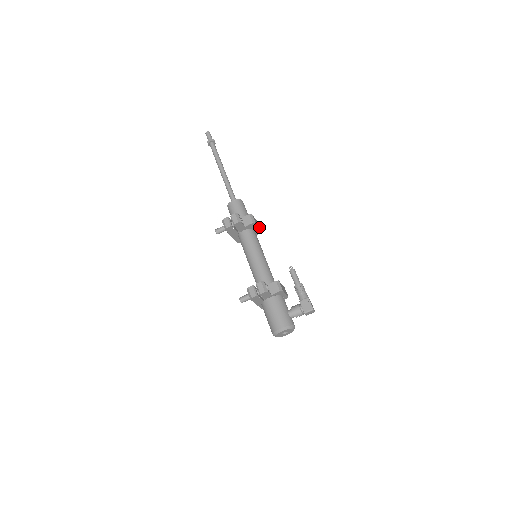
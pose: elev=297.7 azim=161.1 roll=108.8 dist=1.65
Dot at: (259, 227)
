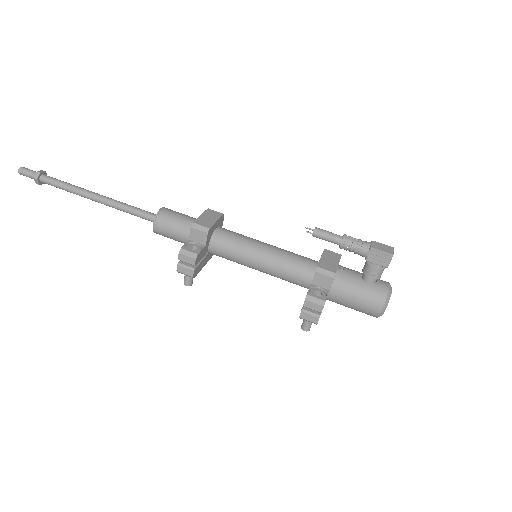
Dot at: (216, 217)
